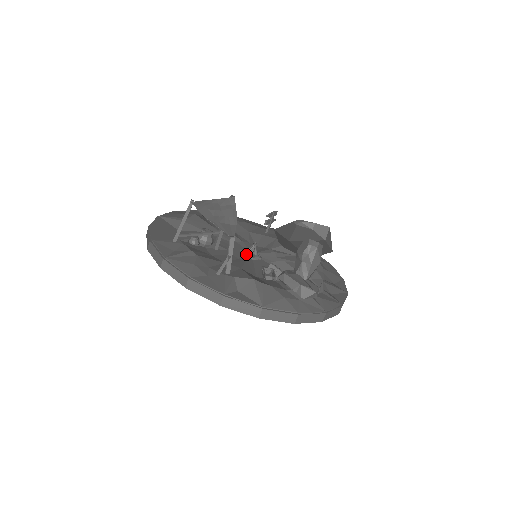
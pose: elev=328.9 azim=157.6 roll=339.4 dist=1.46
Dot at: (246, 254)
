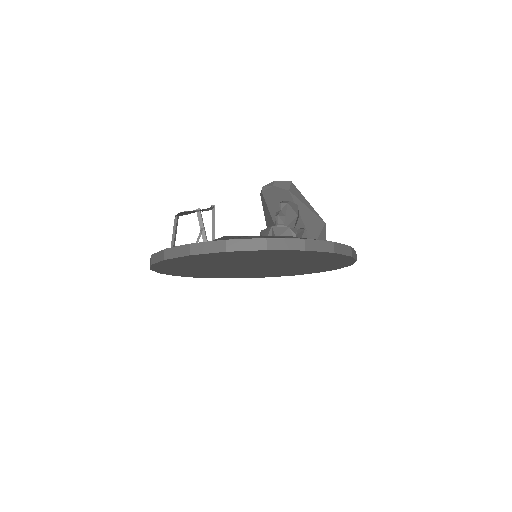
Dot at: occluded
